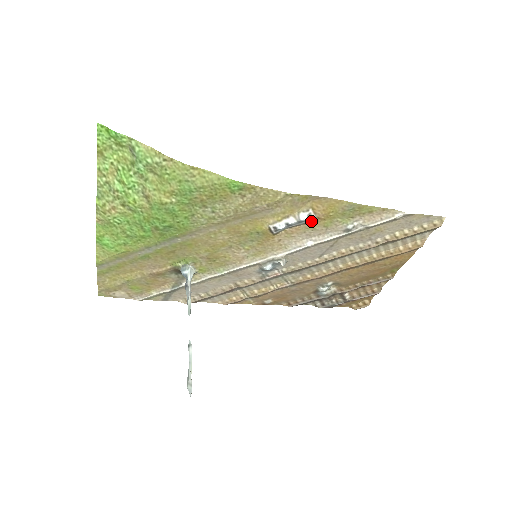
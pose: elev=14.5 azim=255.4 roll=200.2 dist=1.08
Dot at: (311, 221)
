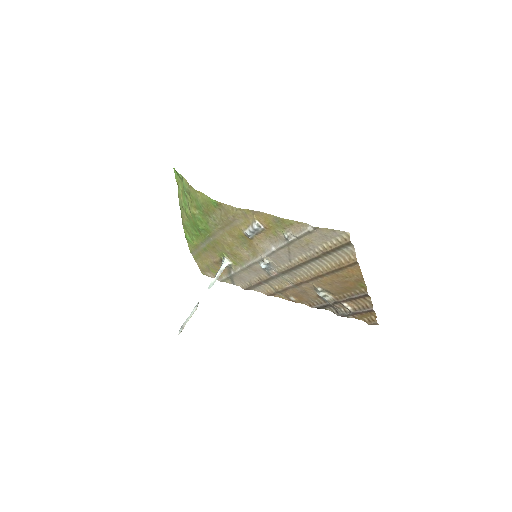
Dot at: (264, 230)
